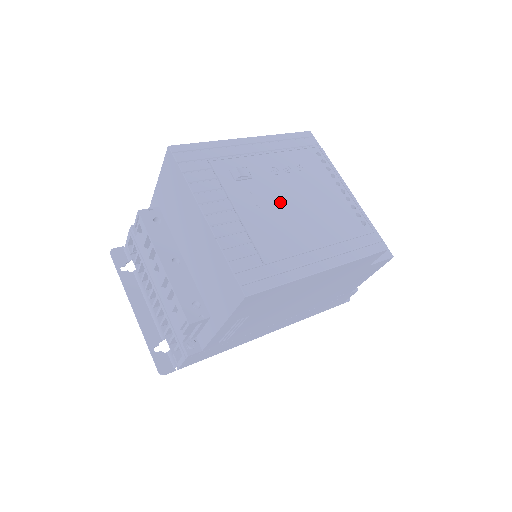
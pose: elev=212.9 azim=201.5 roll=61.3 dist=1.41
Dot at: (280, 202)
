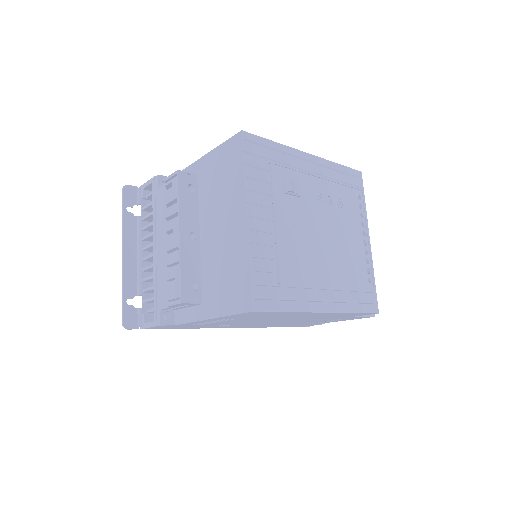
Dot at: (313, 231)
